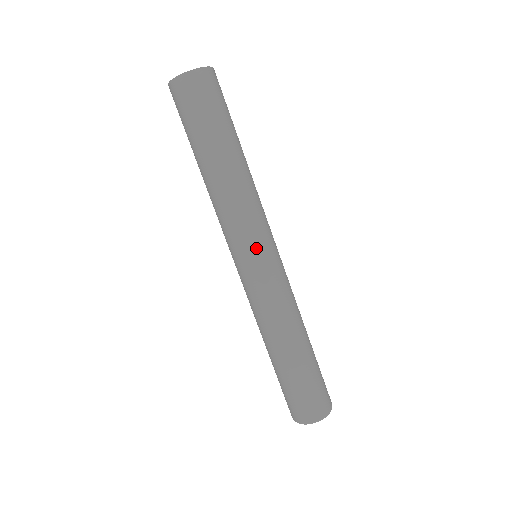
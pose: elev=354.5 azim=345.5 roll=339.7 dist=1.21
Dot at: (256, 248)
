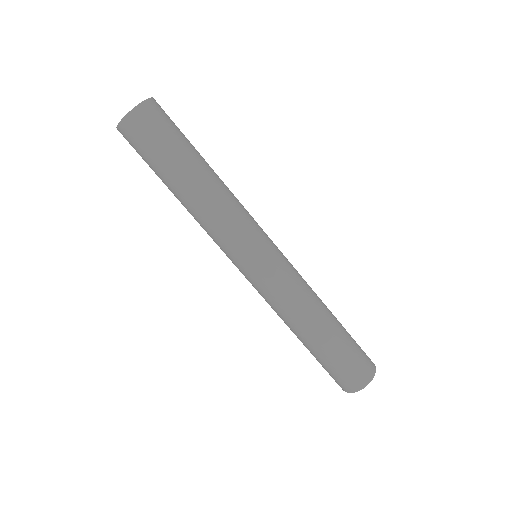
Dot at: (236, 262)
